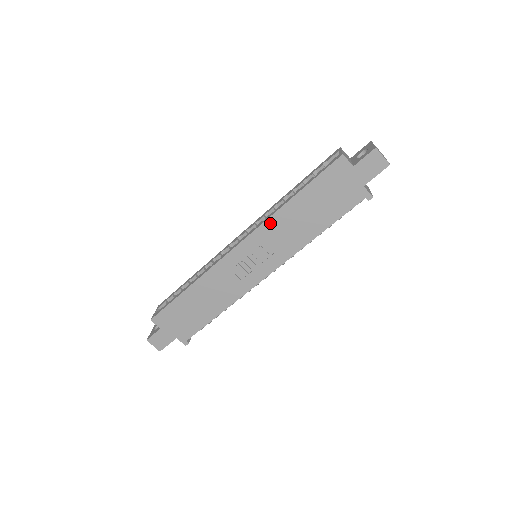
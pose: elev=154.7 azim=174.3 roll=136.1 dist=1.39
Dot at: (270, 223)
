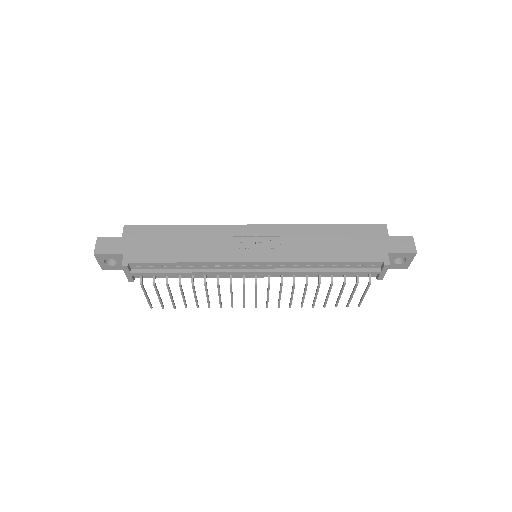
Dot at: (297, 228)
